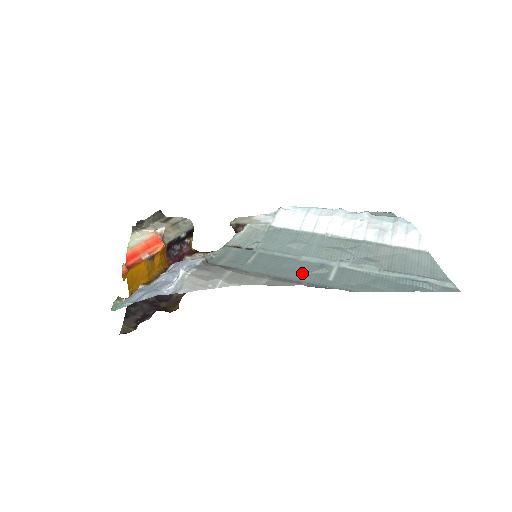
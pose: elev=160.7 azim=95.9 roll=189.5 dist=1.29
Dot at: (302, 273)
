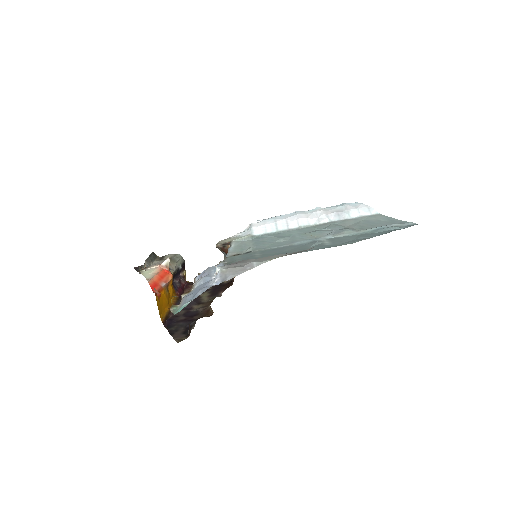
Dot at: (304, 248)
